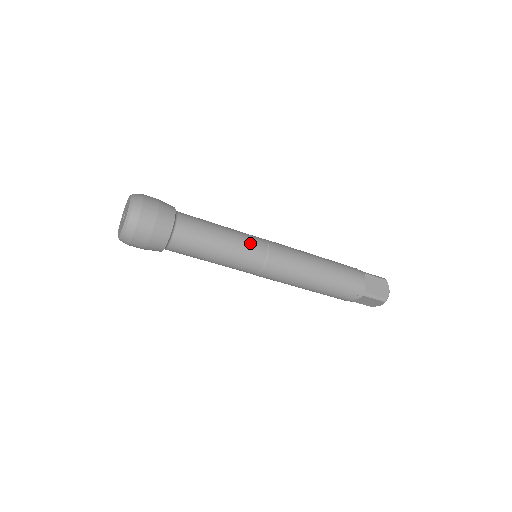
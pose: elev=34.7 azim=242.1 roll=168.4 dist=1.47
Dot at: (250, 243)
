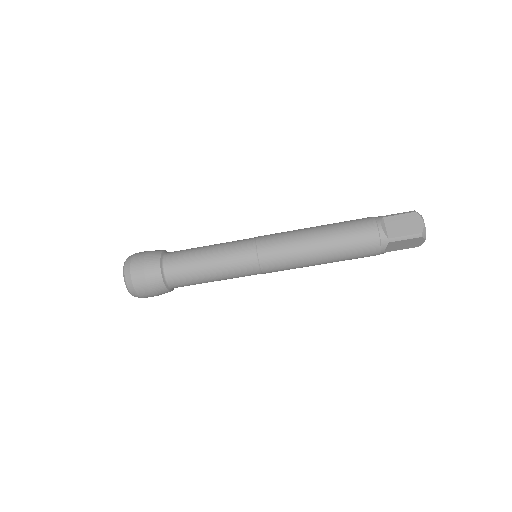
Dot at: (236, 249)
